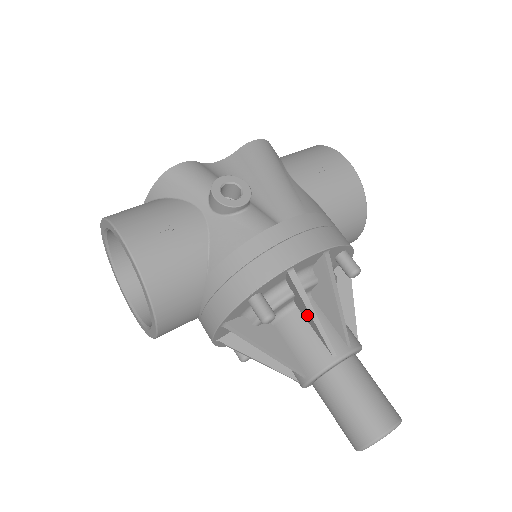
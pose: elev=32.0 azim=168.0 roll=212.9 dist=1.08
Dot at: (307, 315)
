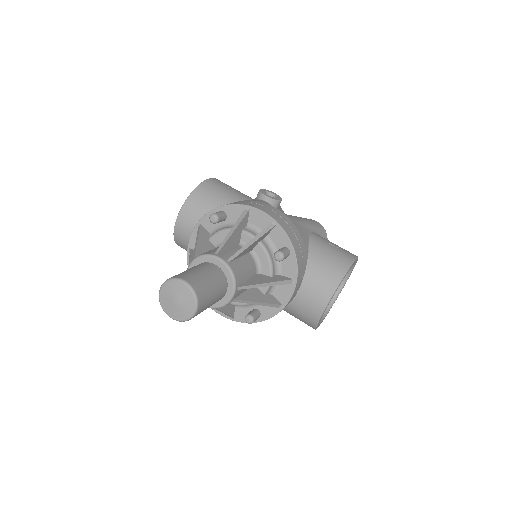
Dot at: occluded
